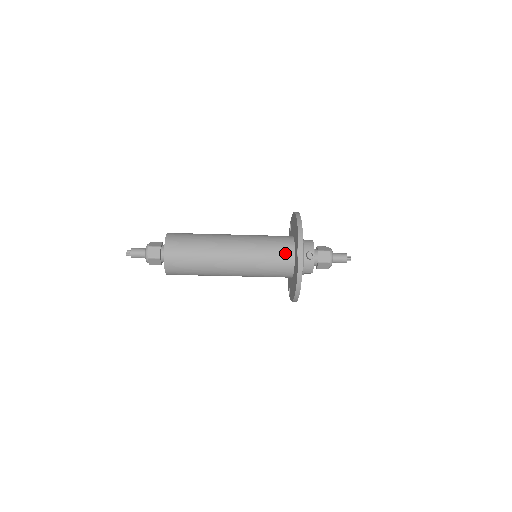
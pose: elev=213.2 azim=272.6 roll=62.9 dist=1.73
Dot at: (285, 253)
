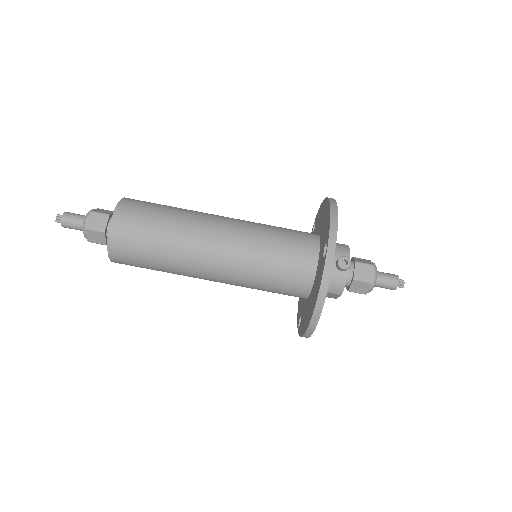
Dot at: (303, 253)
